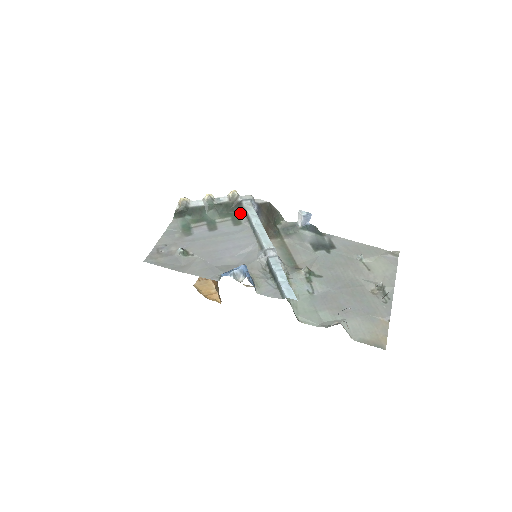
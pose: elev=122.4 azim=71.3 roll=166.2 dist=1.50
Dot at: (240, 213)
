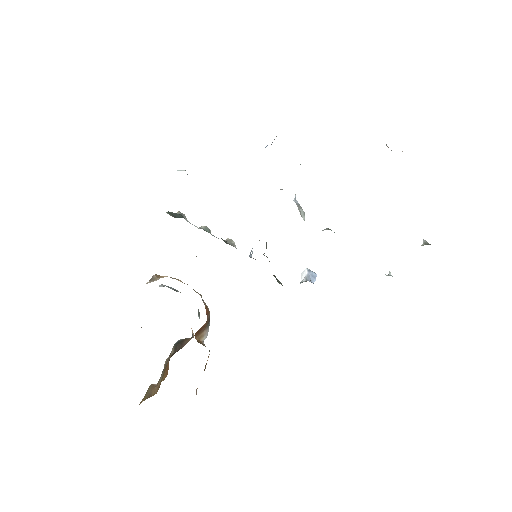
Dot at: occluded
